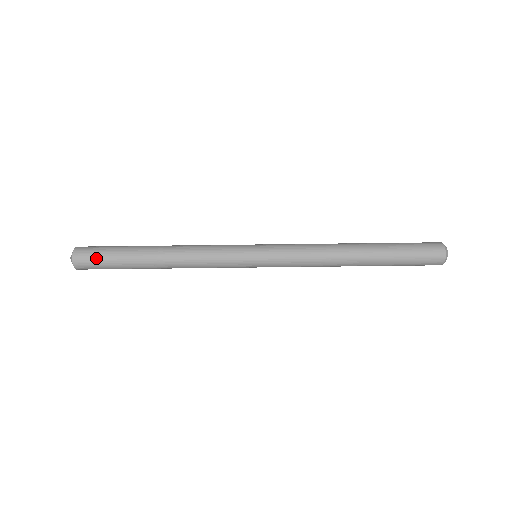
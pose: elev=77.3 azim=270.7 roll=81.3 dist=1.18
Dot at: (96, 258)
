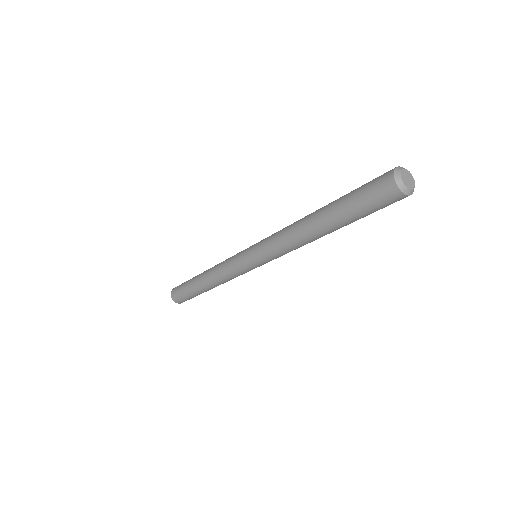
Dot at: occluded
